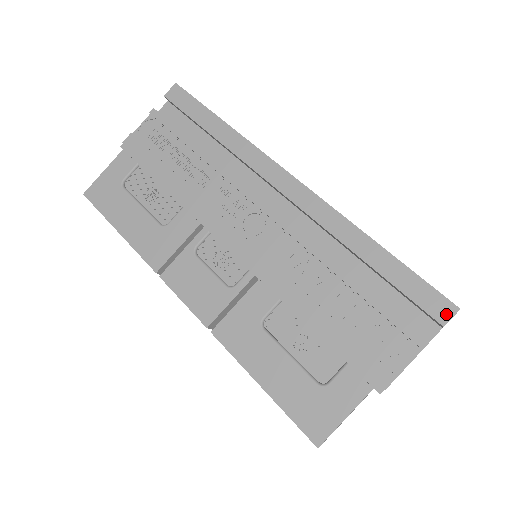
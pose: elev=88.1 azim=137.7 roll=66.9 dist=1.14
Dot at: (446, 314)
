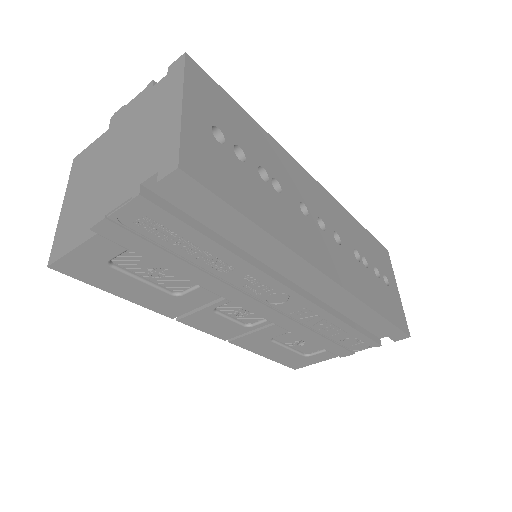
Dot at: (400, 339)
